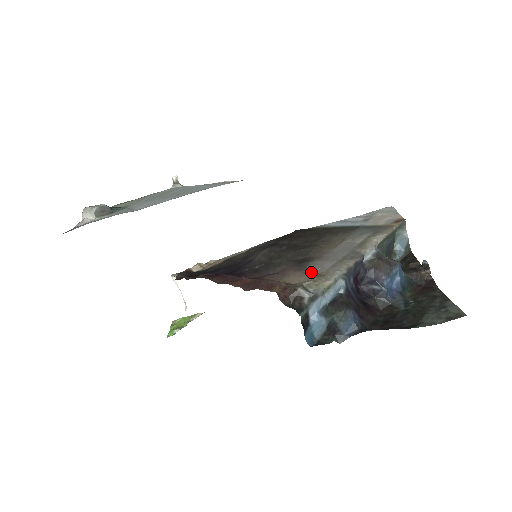
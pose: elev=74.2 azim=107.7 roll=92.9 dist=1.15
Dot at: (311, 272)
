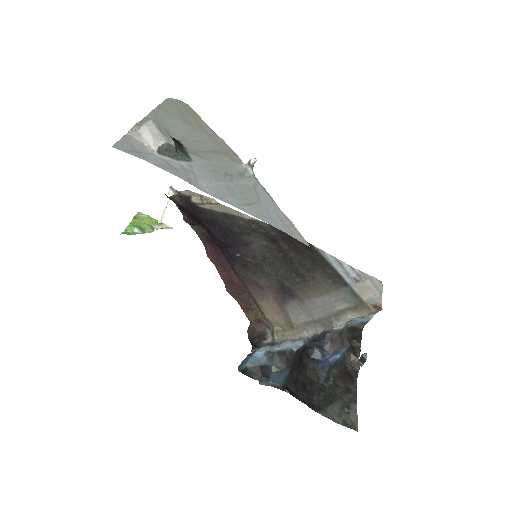
Dot at: (287, 314)
